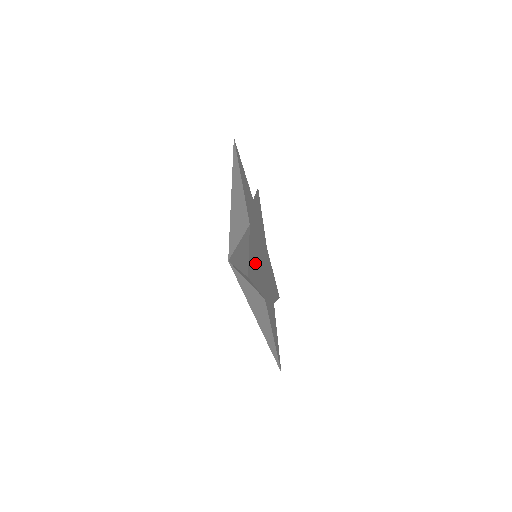
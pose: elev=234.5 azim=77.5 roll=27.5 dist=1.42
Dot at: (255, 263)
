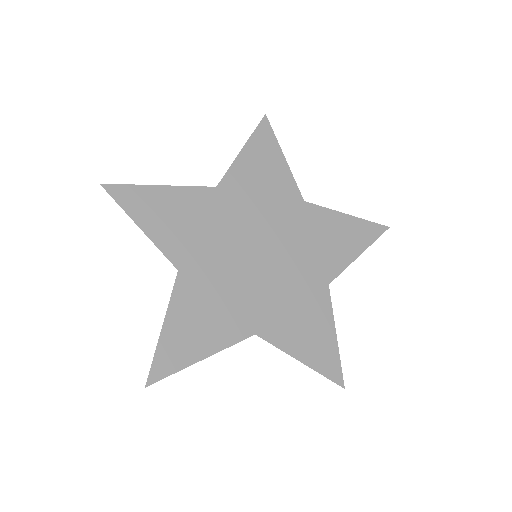
Dot at: (201, 318)
